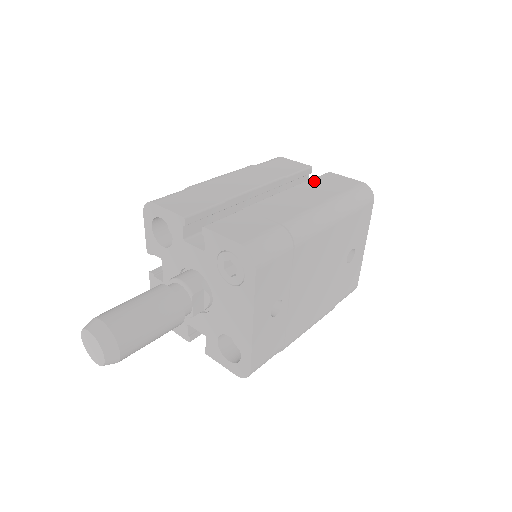
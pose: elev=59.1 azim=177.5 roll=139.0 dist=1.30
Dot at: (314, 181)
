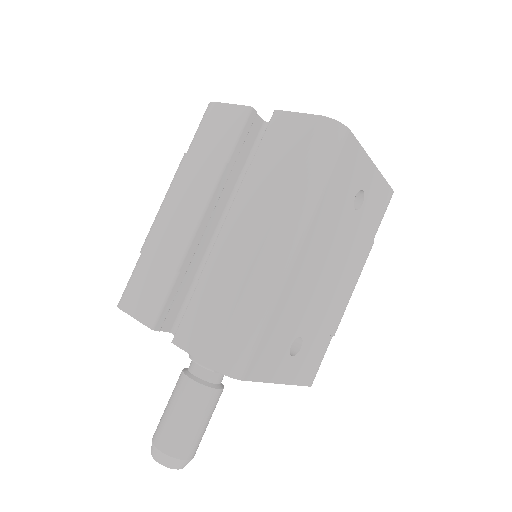
Dot at: (260, 155)
